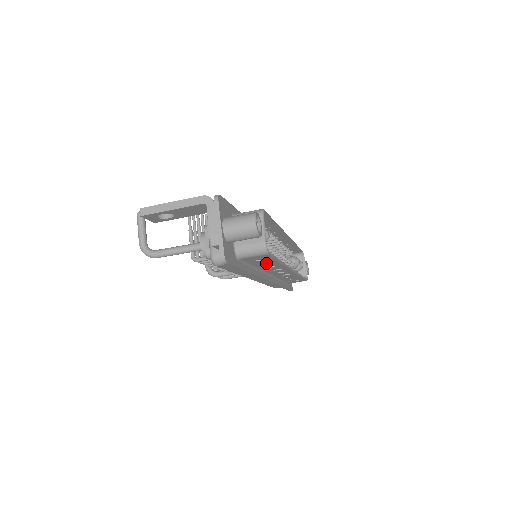
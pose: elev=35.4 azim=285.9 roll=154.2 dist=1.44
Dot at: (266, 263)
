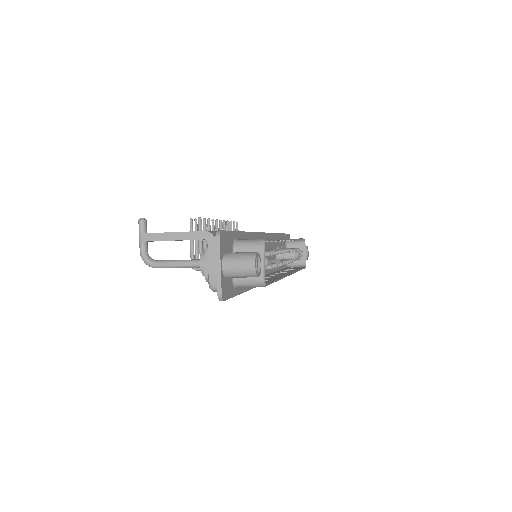
Dot at: occluded
